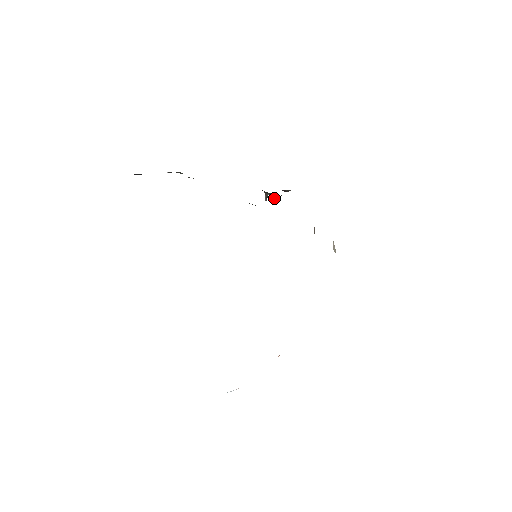
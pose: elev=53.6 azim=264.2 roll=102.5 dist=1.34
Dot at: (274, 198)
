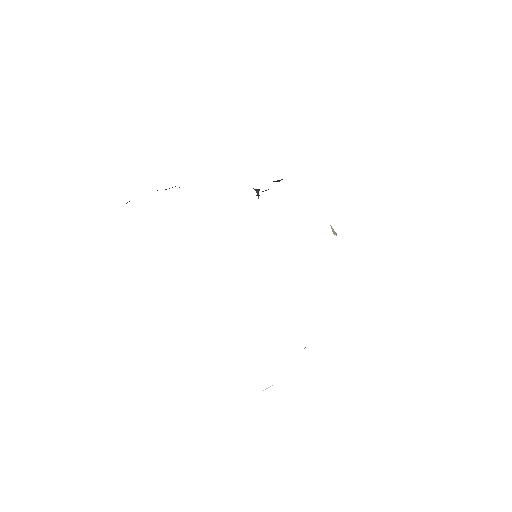
Dot at: (259, 195)
